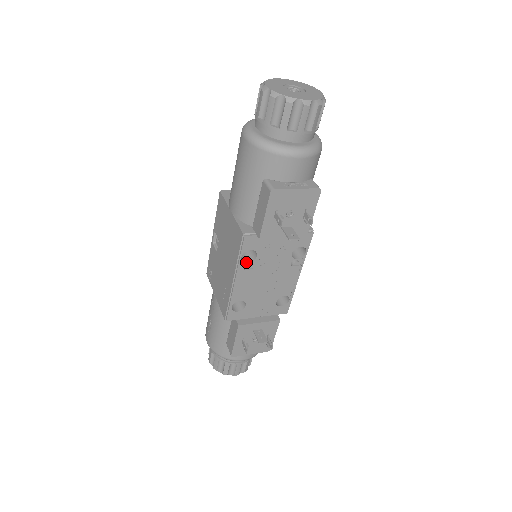
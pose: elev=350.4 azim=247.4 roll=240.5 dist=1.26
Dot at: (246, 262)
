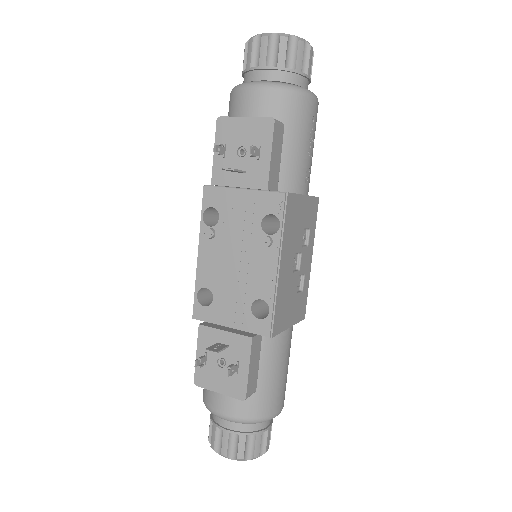
Dot at: (209, 226)
